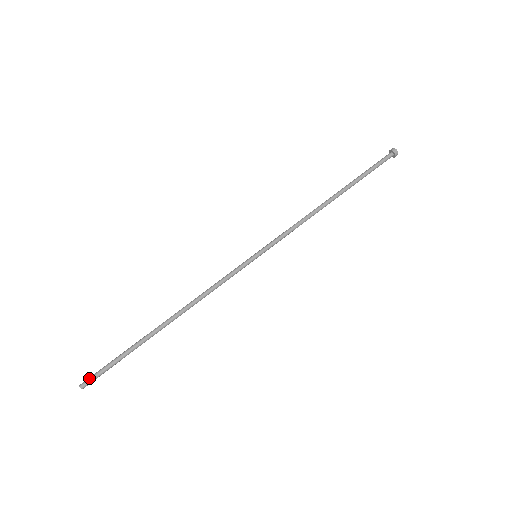
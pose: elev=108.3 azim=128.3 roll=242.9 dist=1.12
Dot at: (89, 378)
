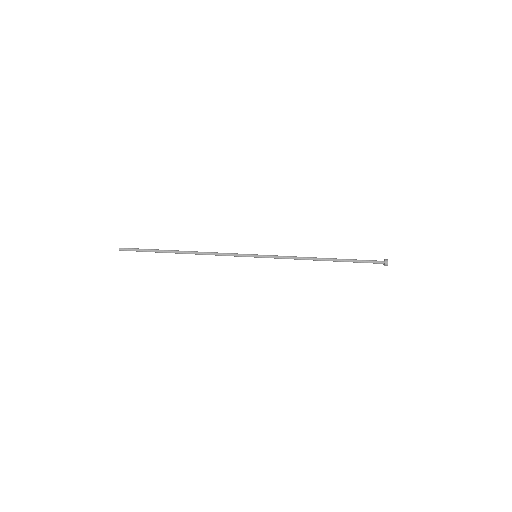
Dot at: (126, 249)
